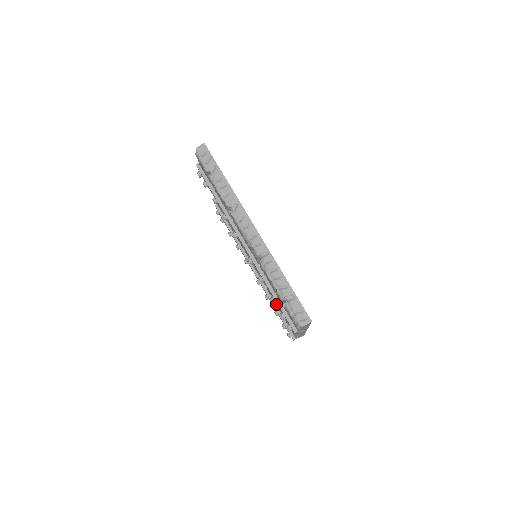
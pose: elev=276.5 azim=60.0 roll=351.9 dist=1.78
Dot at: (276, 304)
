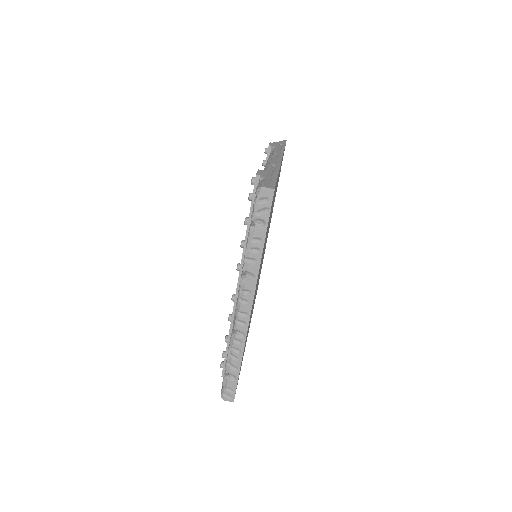
Dot at: occluded
